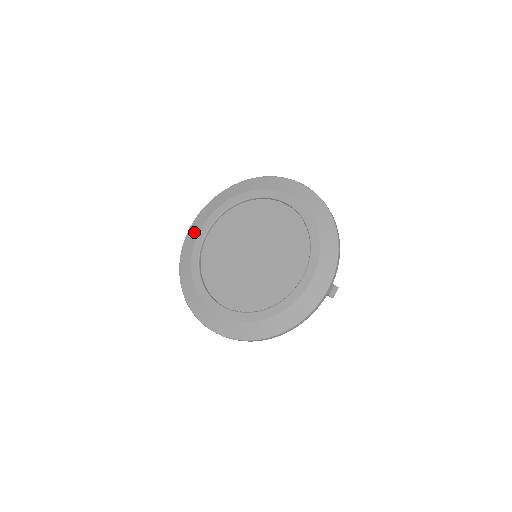
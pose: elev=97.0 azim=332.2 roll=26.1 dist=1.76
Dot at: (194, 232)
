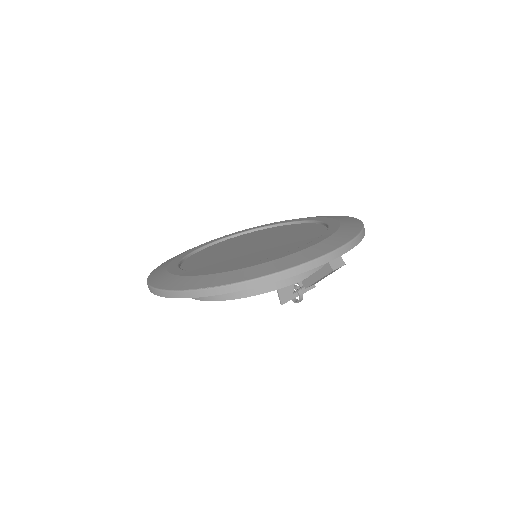
Dot at: occluded
